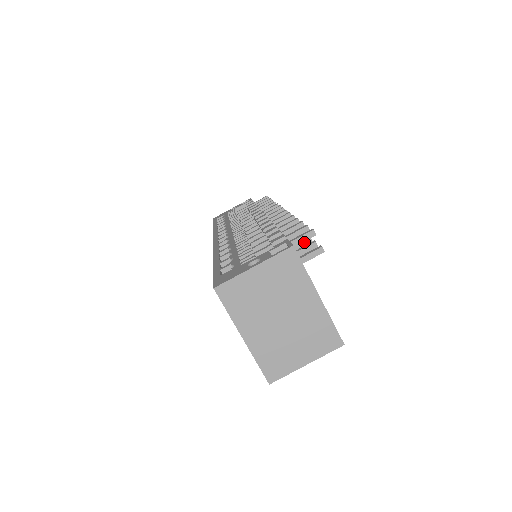
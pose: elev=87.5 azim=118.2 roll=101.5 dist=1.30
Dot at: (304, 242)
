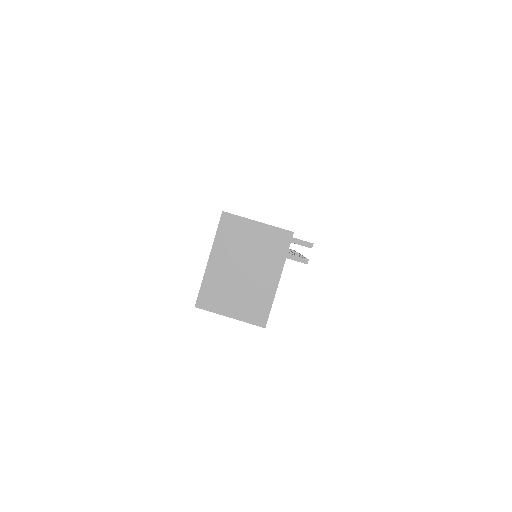
Dot at: occluded
